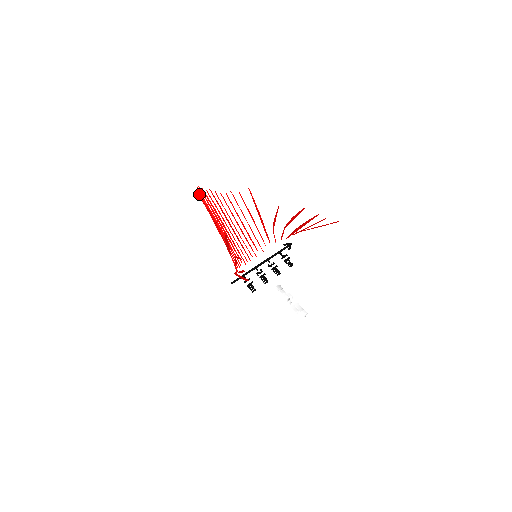
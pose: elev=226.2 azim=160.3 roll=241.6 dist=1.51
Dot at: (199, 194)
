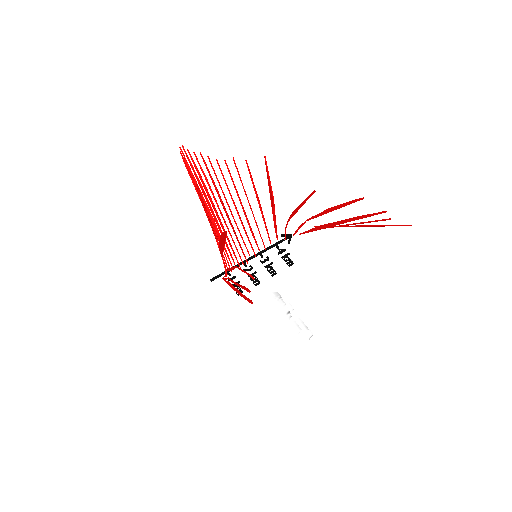
Dot at: (182, 158)
